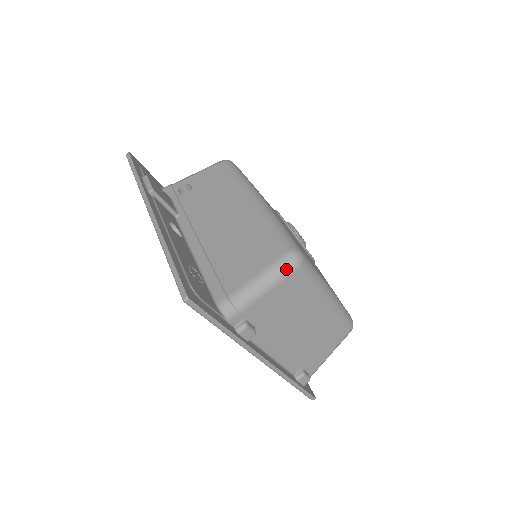
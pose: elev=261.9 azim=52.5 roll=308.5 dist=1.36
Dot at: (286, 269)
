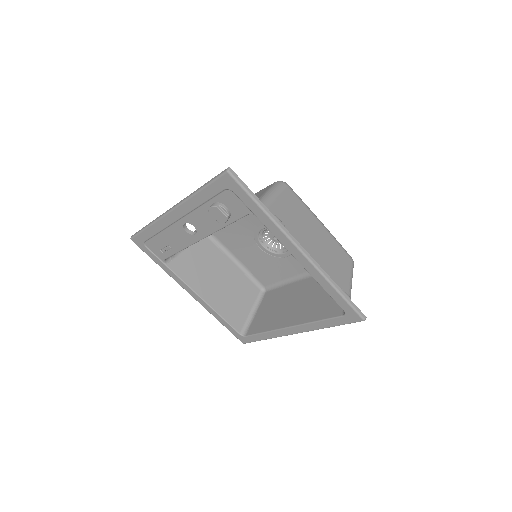
Dot at: (280, 186)
